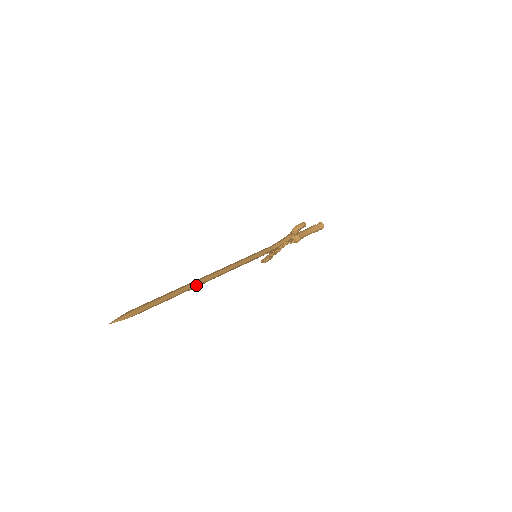
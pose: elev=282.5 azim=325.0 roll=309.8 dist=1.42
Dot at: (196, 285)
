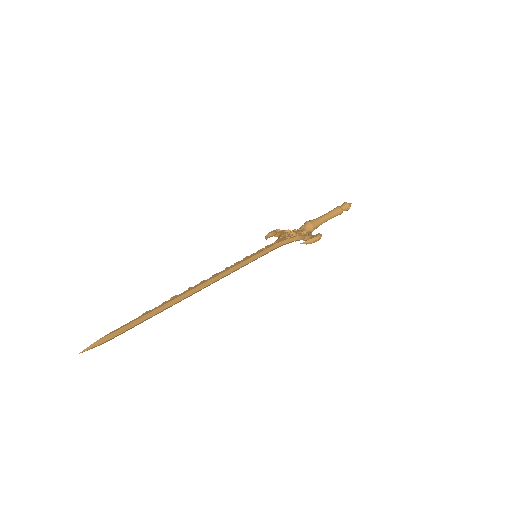
Dot at: occluded
